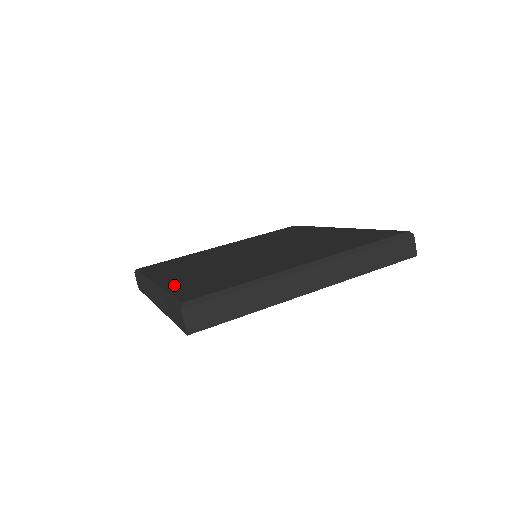
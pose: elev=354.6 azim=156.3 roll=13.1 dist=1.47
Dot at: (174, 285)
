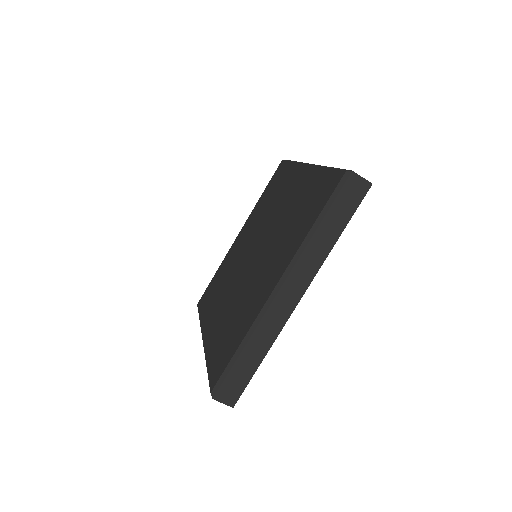
Dot at: (209, 349)
